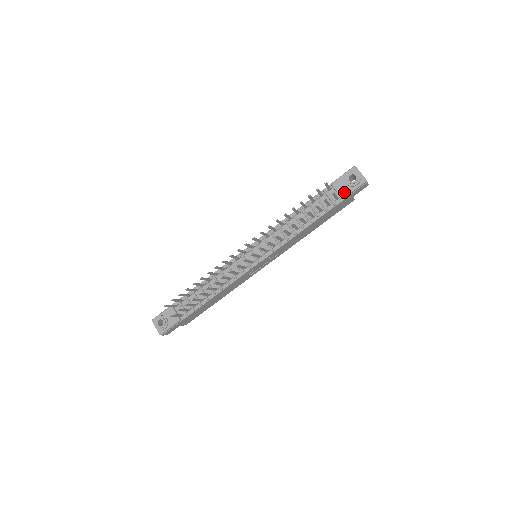
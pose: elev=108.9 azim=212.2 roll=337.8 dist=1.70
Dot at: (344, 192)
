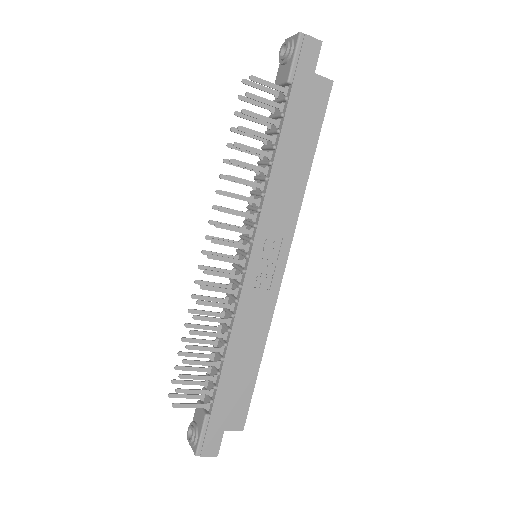
Dot at: (286, 74)
